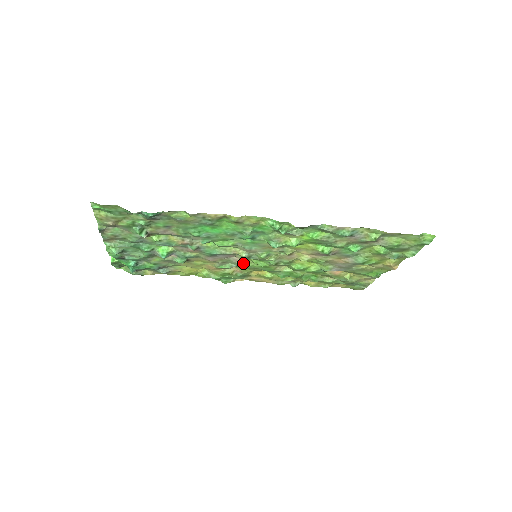
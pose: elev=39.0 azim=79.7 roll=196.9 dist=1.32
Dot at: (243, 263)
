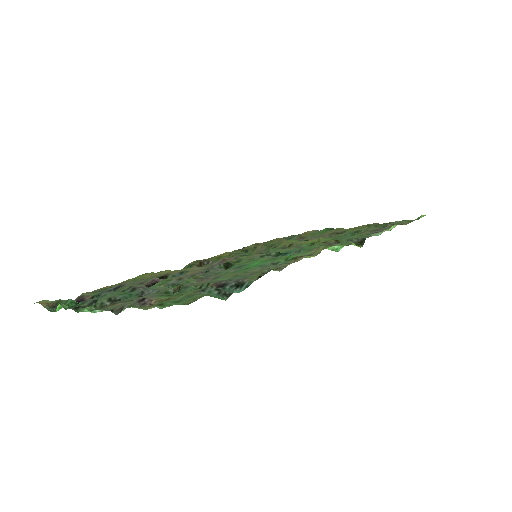
Dot at: occluded
